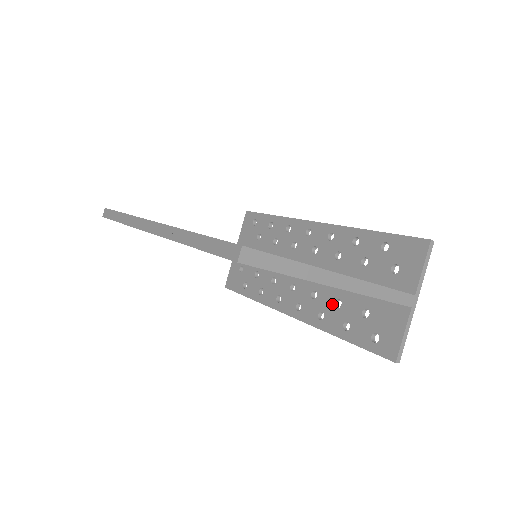
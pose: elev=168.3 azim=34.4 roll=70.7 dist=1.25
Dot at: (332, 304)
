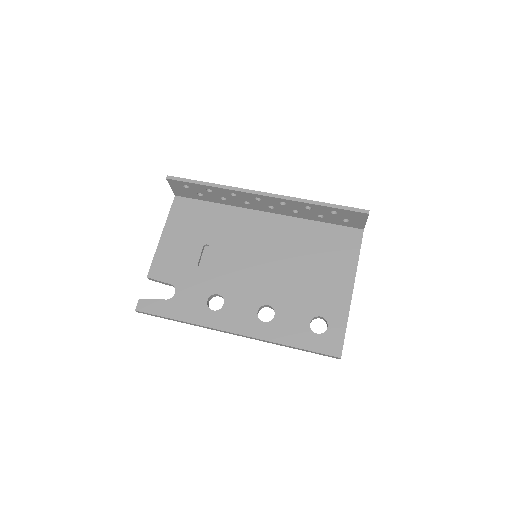
Dot at: occluded
